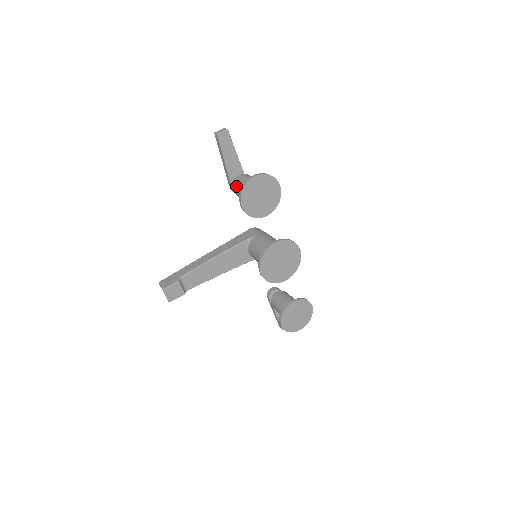
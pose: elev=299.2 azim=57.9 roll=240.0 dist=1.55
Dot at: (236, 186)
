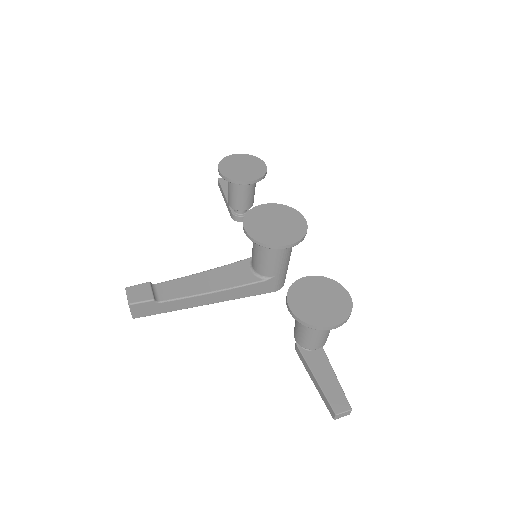
Dot at: occluded
